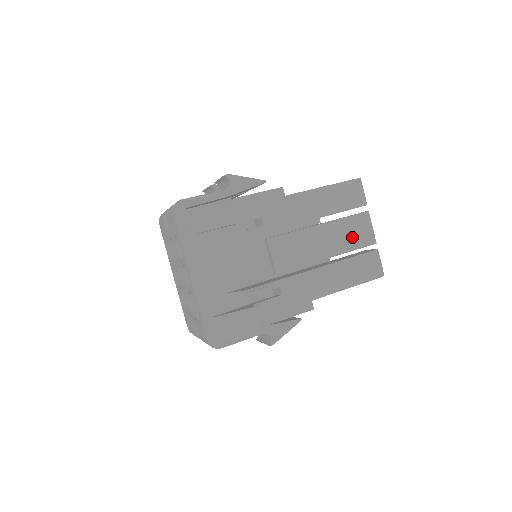
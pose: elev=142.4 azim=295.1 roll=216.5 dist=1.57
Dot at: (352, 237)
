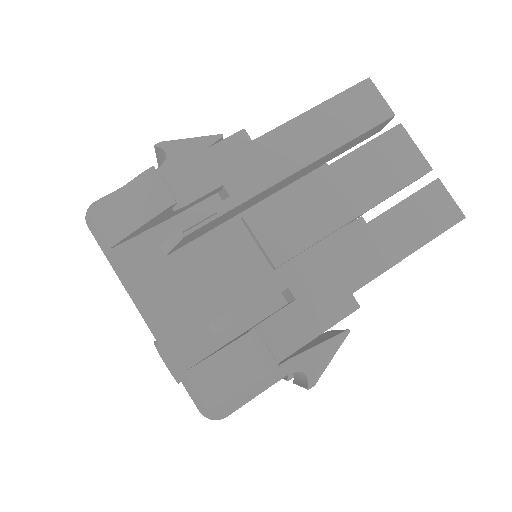
Dot at: (387, 172)
